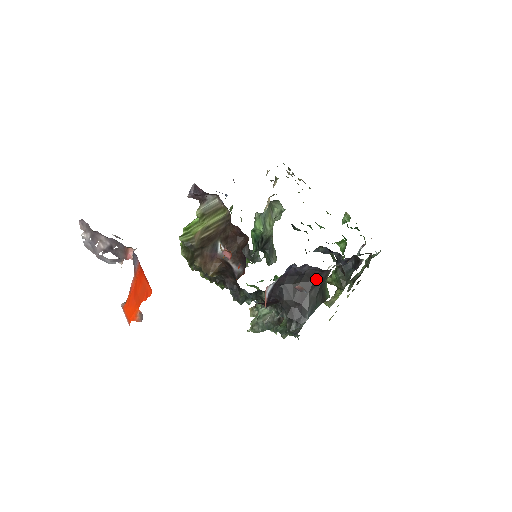
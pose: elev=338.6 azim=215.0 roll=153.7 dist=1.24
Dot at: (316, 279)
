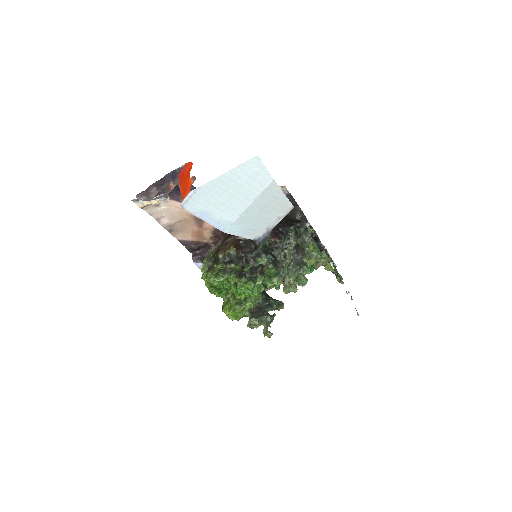
Dot at: (291, 218)
